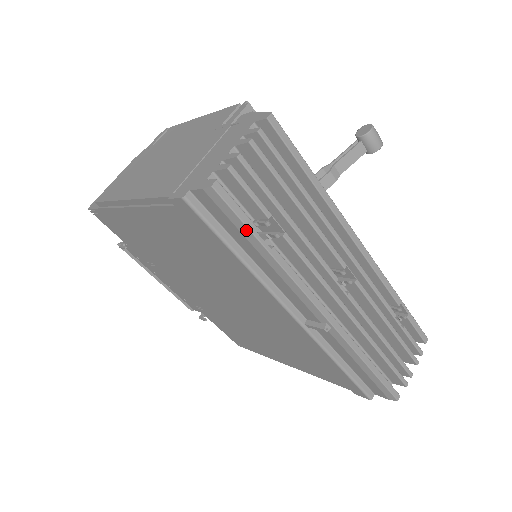
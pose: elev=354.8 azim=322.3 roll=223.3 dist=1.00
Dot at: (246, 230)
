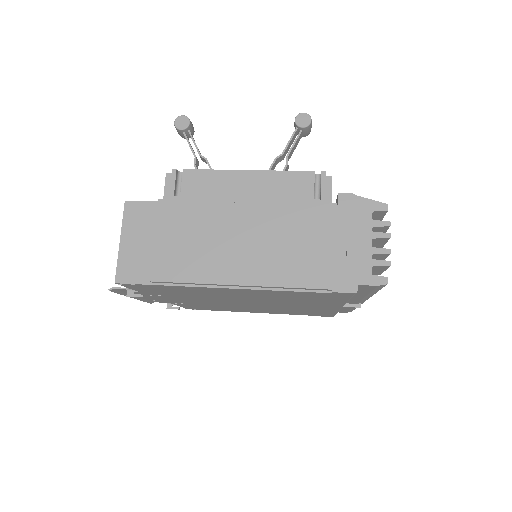
Dot at: (377, 291)
